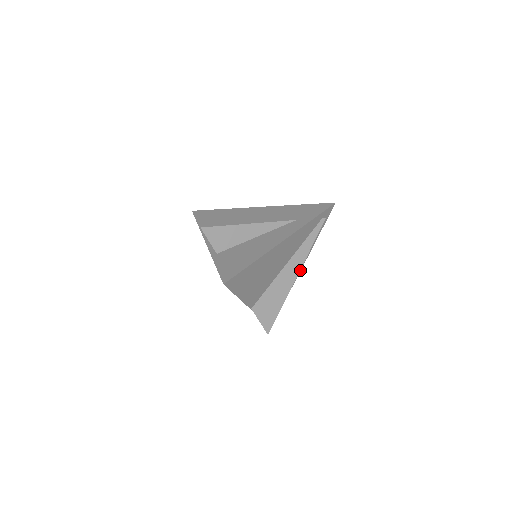
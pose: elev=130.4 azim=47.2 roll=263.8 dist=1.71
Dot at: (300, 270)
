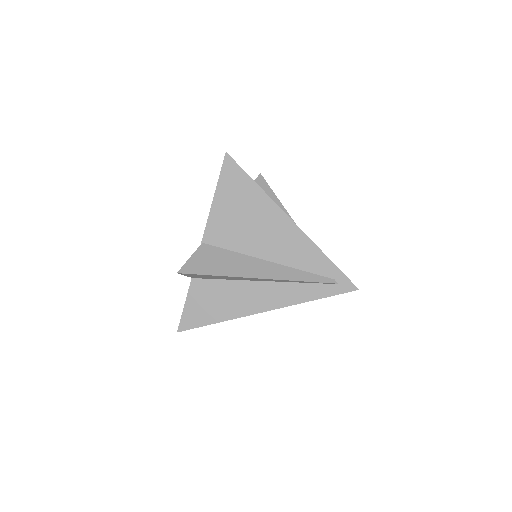
Dot at: (264, 311)
